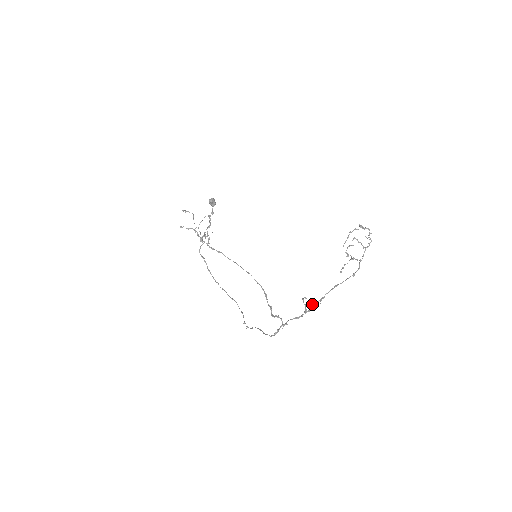
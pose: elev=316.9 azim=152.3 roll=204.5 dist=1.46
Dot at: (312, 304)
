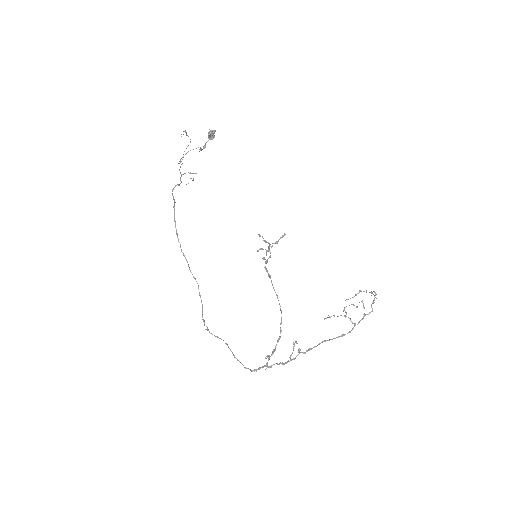
Dot at: occluded
